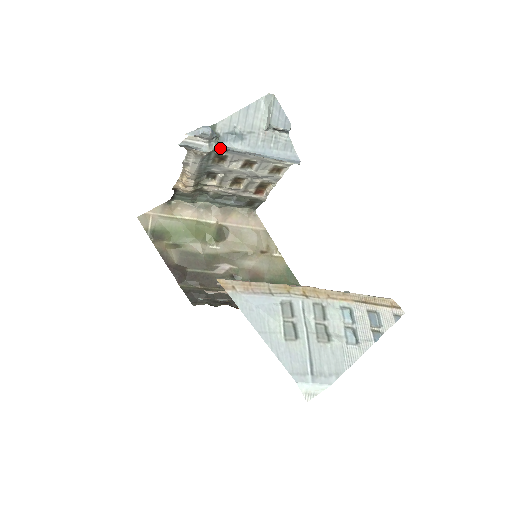
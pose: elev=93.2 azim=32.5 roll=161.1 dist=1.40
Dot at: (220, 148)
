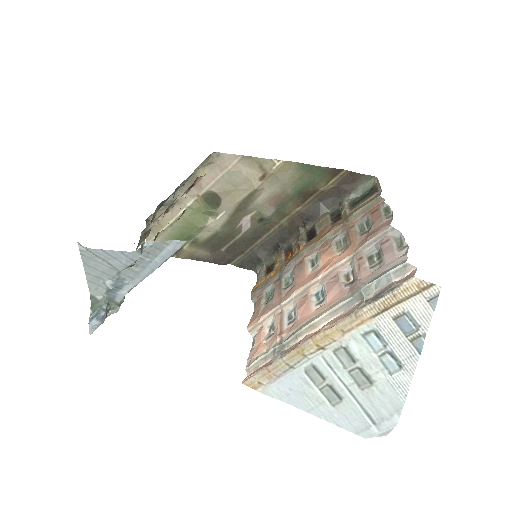
Dot at: (121, 301)
